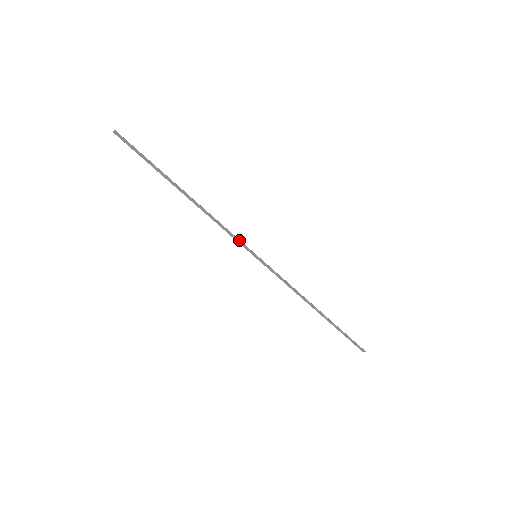
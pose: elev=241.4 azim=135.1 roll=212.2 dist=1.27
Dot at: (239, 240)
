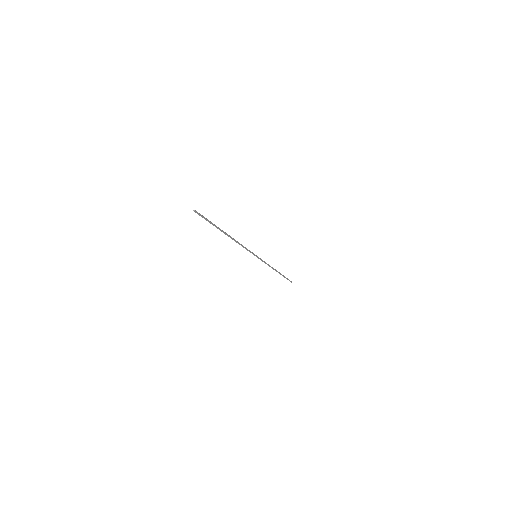
Dot at: (250, 252)
